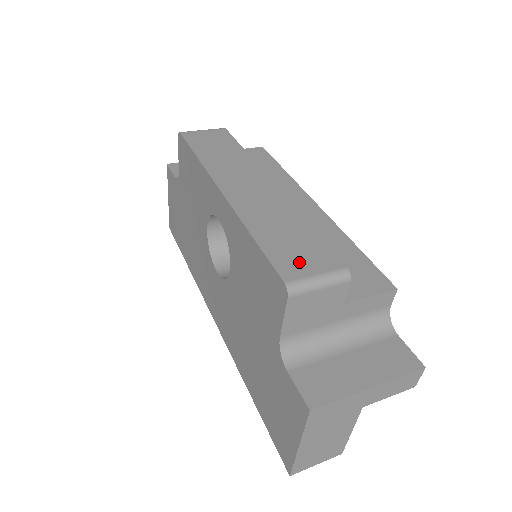
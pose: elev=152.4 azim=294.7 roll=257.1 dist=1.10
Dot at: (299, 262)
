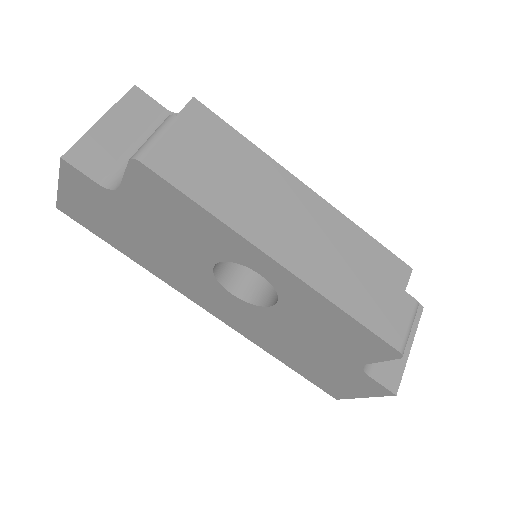
Dot at: (393, 320)
